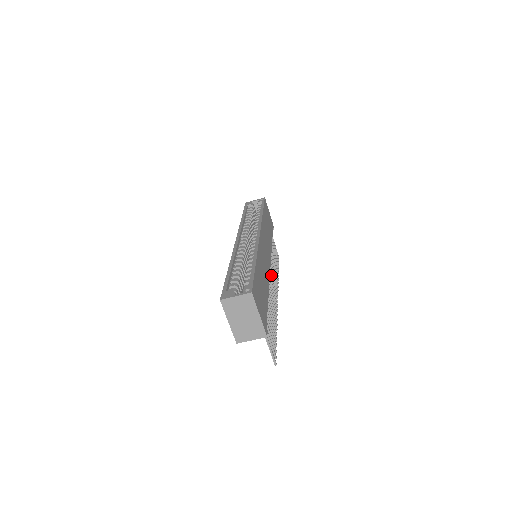
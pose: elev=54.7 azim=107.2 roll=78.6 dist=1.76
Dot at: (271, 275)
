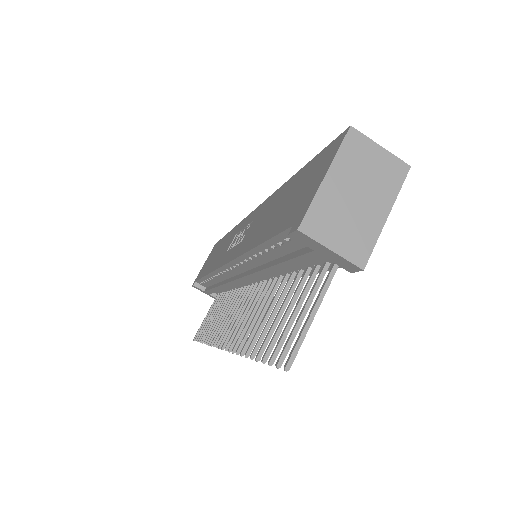
Dot at: (237, 308)
